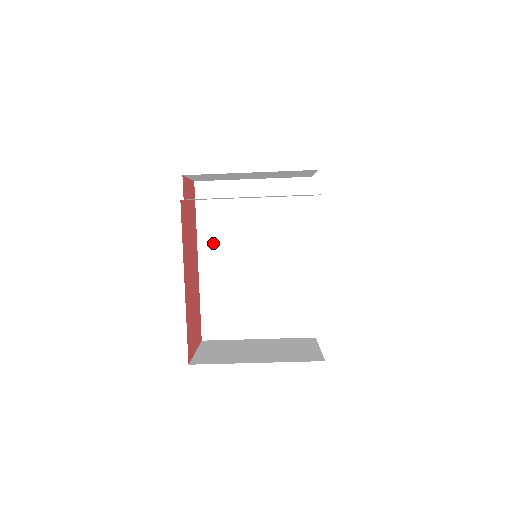
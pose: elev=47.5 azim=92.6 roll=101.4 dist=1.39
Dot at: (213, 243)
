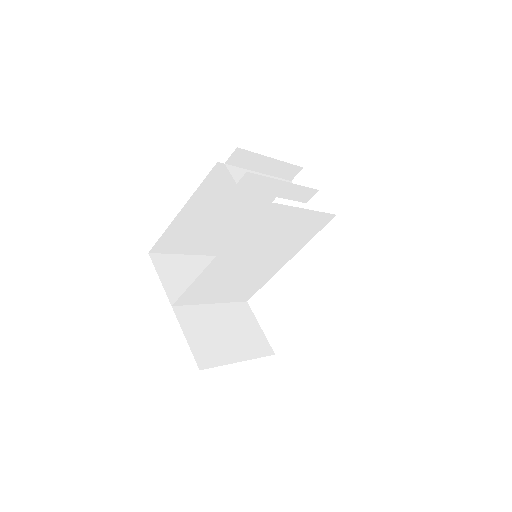
Dot at: (237, 247)
